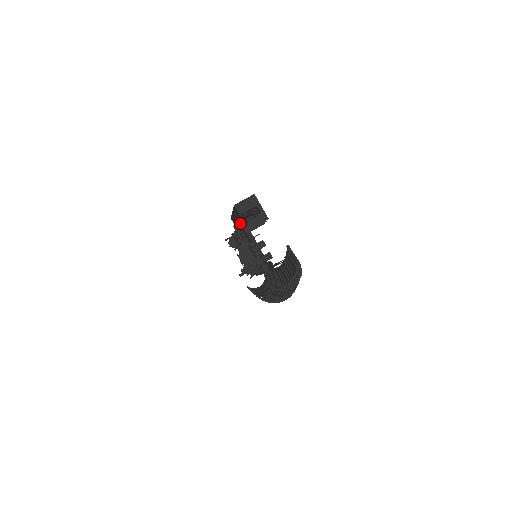
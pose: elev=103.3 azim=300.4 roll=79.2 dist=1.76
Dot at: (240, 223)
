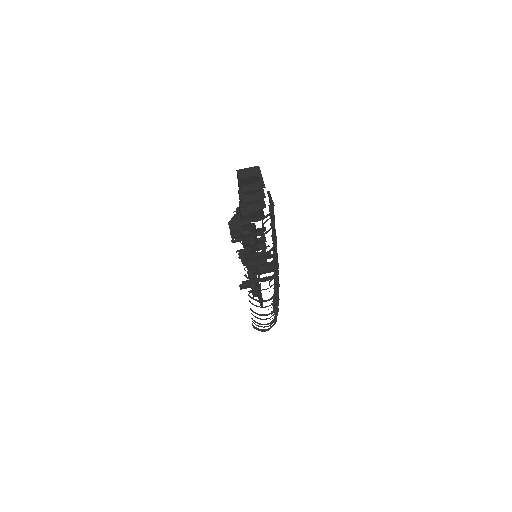
Dot at: occluded
